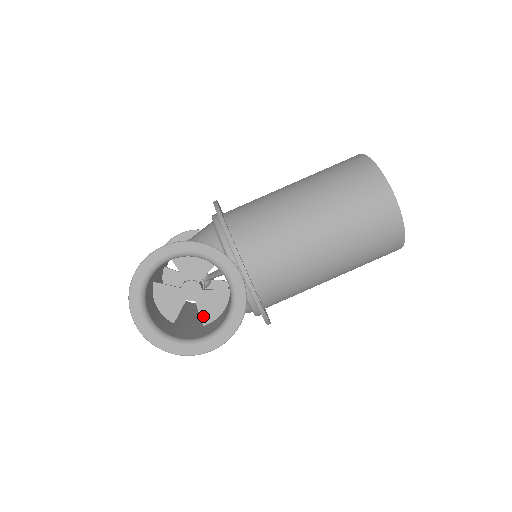
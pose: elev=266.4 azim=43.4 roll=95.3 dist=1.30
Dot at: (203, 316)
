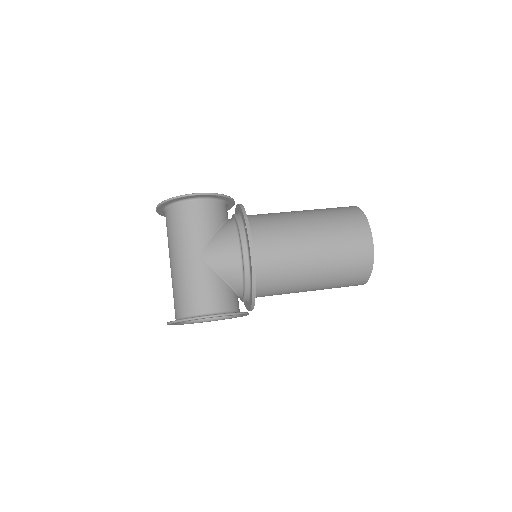
Dot at: occluded
